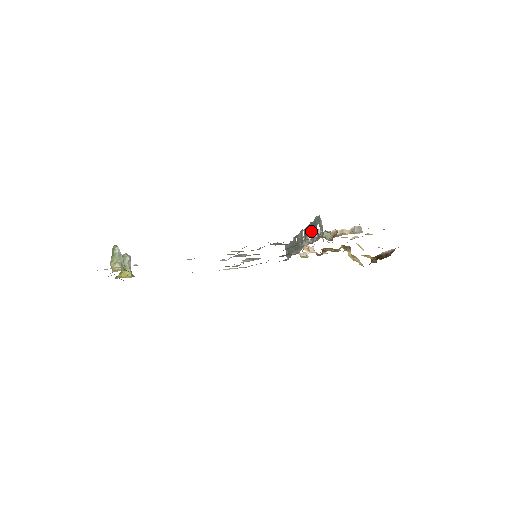
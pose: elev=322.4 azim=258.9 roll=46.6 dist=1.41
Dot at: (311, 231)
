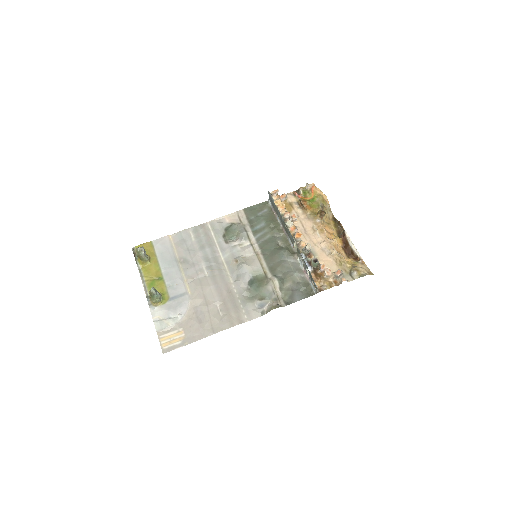
Dot at: (305, 265)
